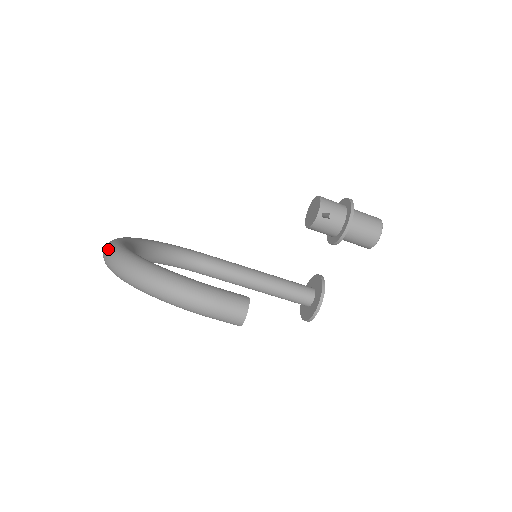
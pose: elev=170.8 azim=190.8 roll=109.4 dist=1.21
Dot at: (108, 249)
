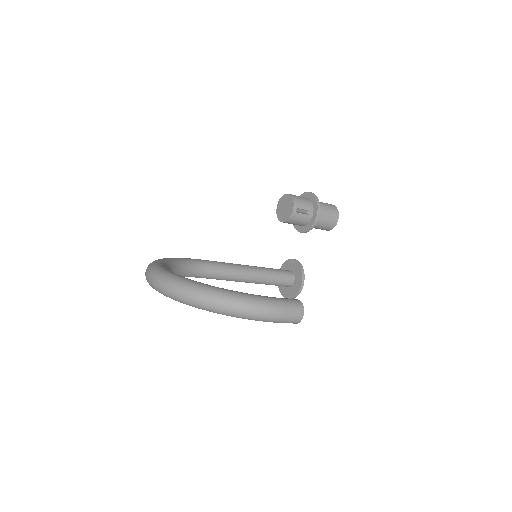
Dot at: (166, 281)
